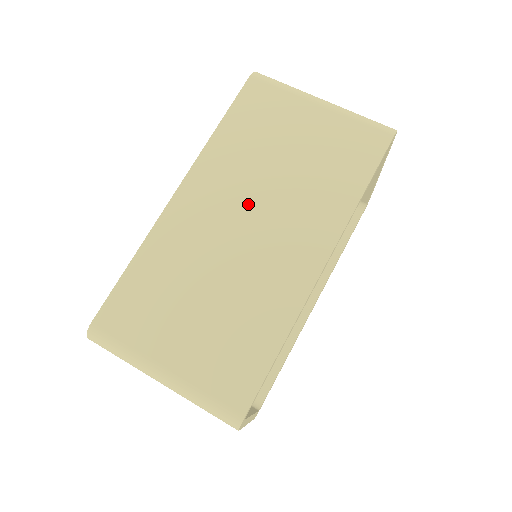
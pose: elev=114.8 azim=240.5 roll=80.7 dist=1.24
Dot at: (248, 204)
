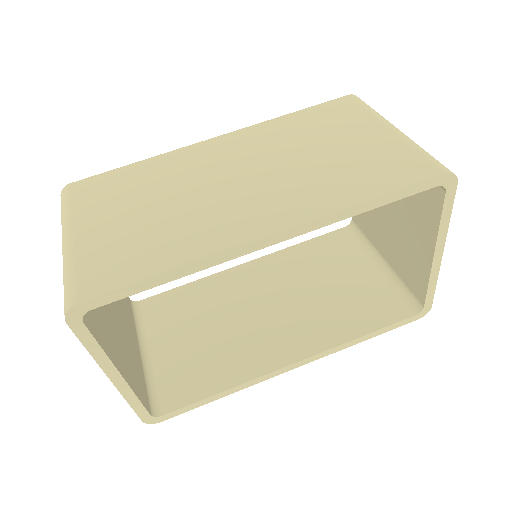
Dot at: (256, 166)
